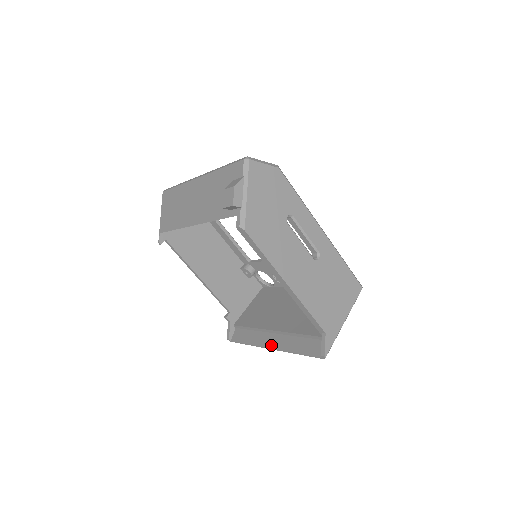
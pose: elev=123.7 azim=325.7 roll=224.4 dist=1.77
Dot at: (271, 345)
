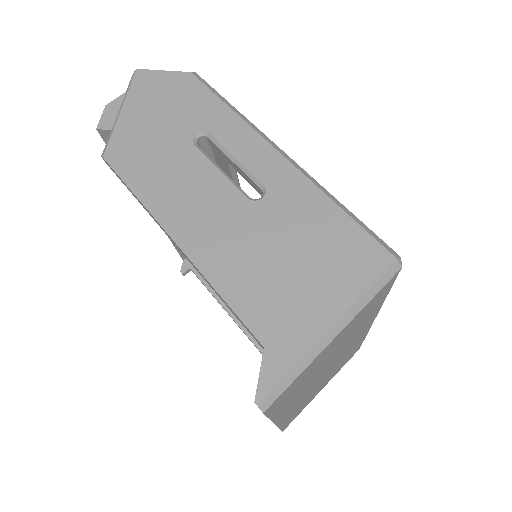
Dot at: occluded
